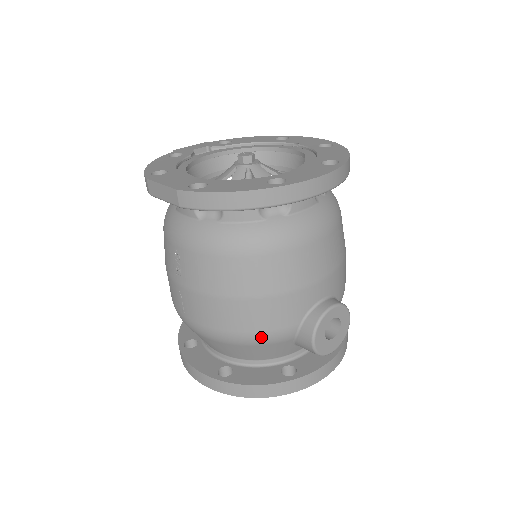
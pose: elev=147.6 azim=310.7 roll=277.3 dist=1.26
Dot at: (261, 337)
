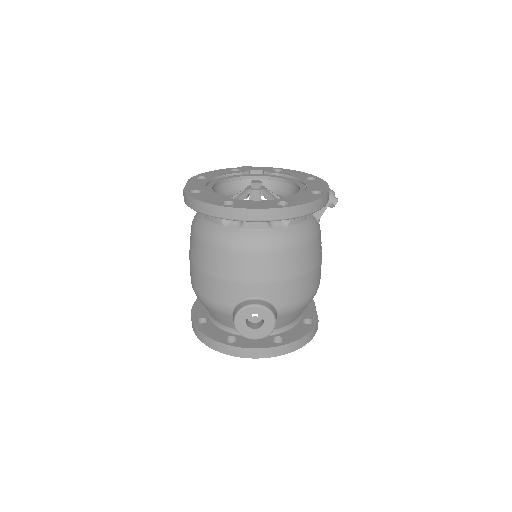
Dot at: (211, 303)
